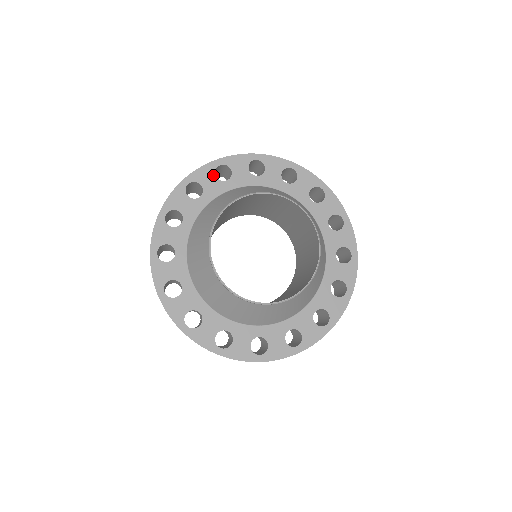
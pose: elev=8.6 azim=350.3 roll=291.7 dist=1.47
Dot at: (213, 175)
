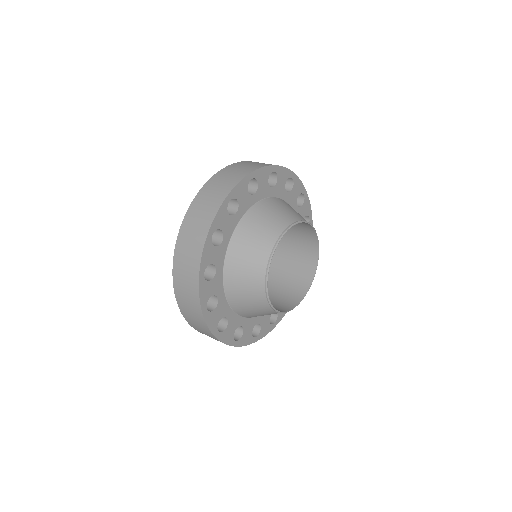
Dot at: (227, 214)
